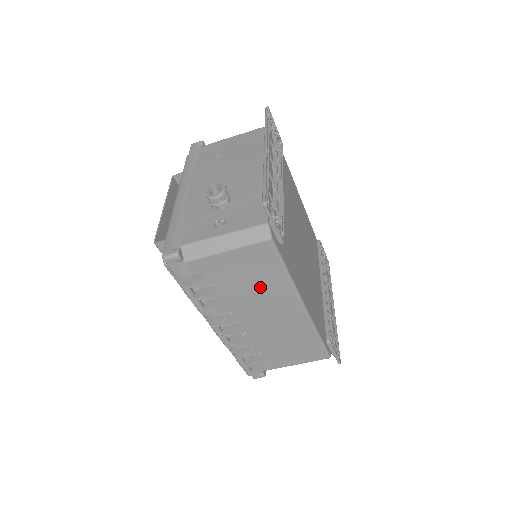
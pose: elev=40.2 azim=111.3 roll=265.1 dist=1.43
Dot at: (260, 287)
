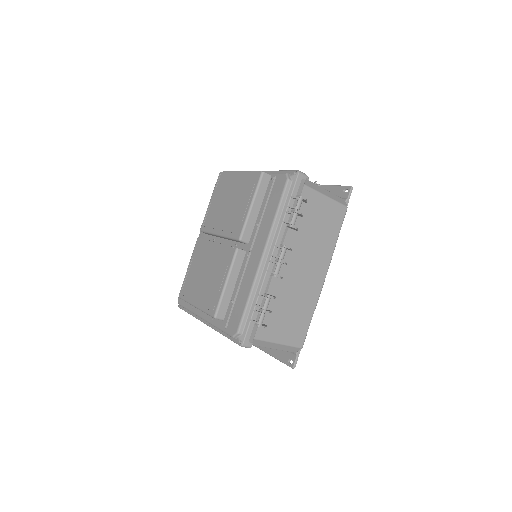
Dot at: (320, 239)
